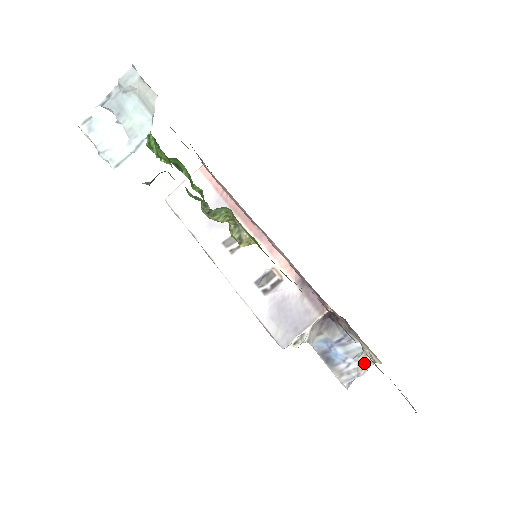
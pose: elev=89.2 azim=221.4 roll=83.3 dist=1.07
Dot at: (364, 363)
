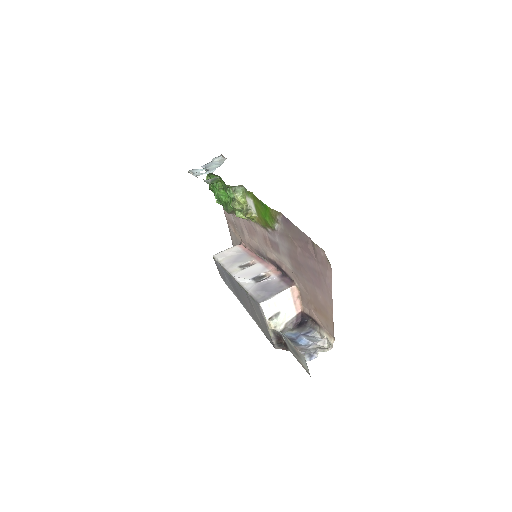
Dot at: (322, 347)
